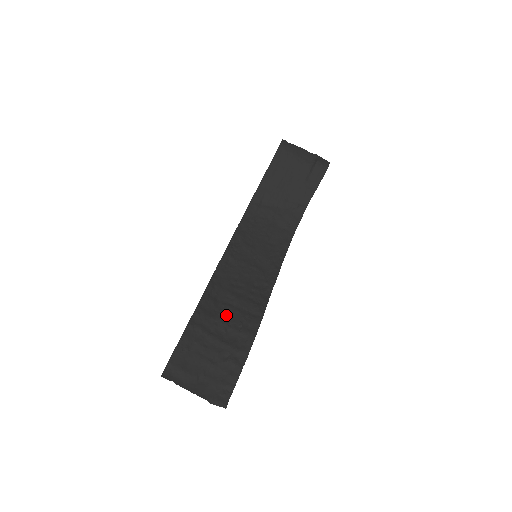
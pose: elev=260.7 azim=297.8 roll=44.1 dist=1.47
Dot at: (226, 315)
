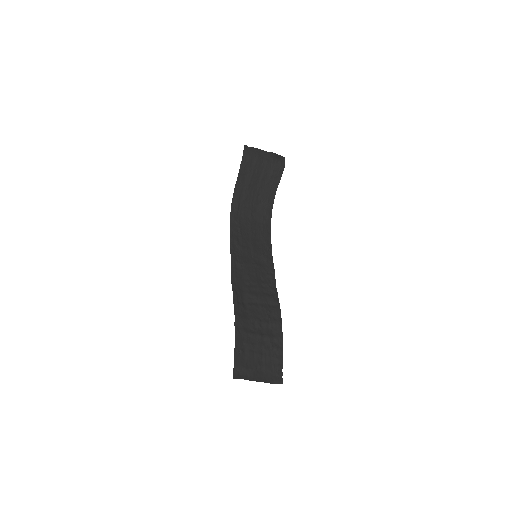
Dot at: (255, 313)
